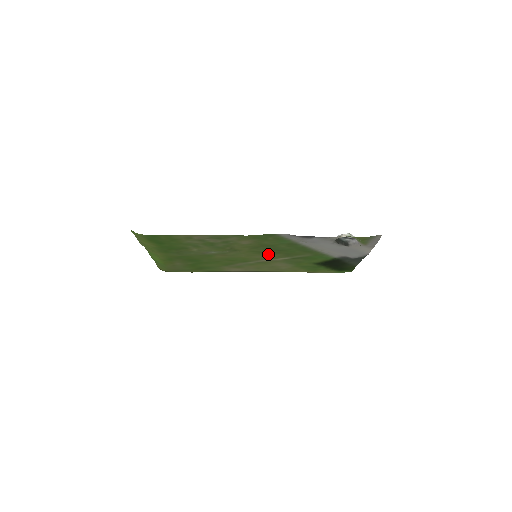
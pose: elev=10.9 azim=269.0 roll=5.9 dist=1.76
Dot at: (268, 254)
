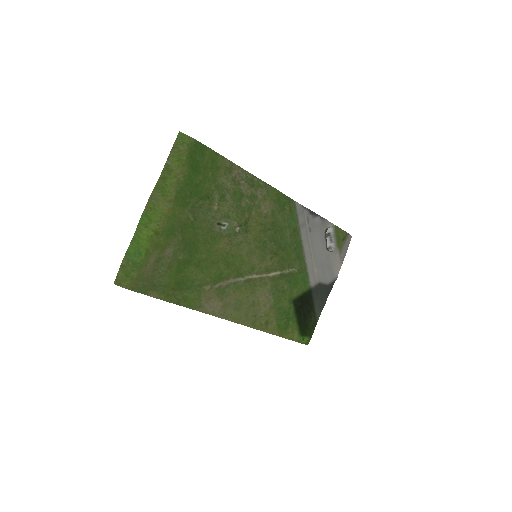
Dot at: (266, 256)
